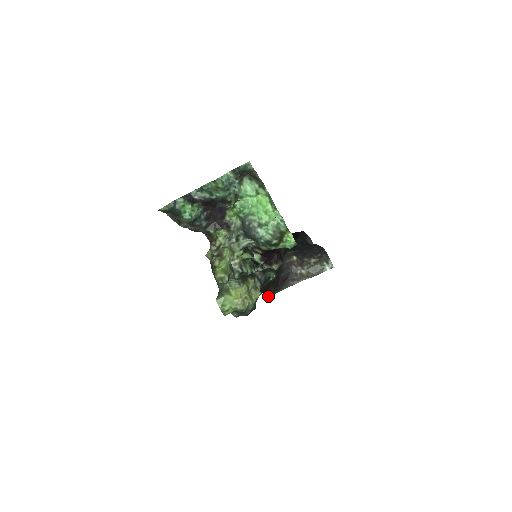
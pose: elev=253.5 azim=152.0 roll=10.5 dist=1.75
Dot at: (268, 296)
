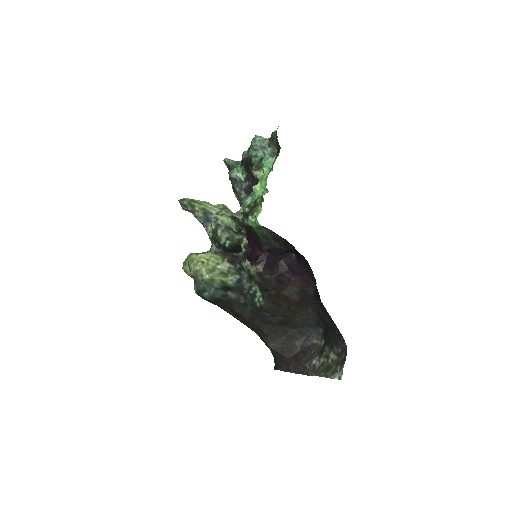
Dot at: (276, 369)
